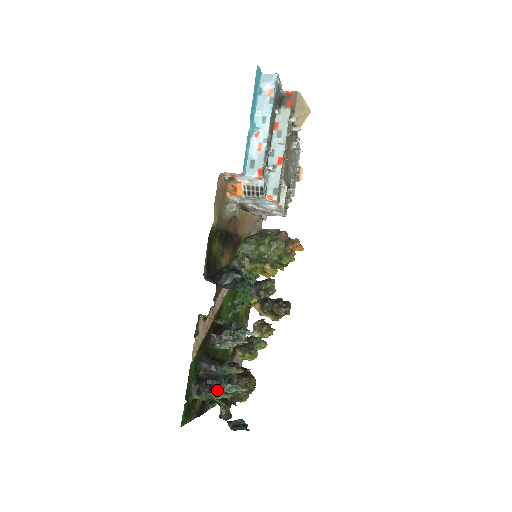
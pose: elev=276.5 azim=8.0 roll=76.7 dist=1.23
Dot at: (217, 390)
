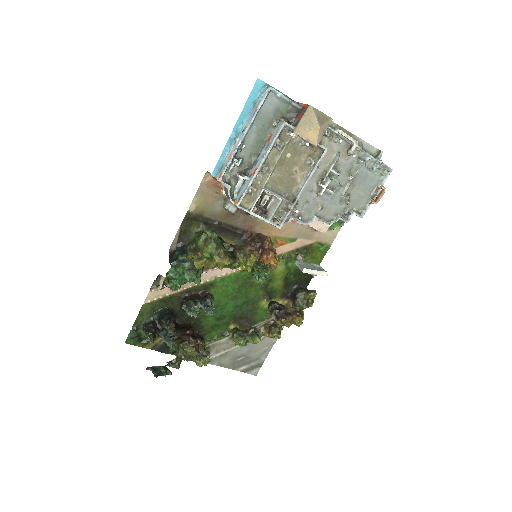
Dot at: (149, 333)
